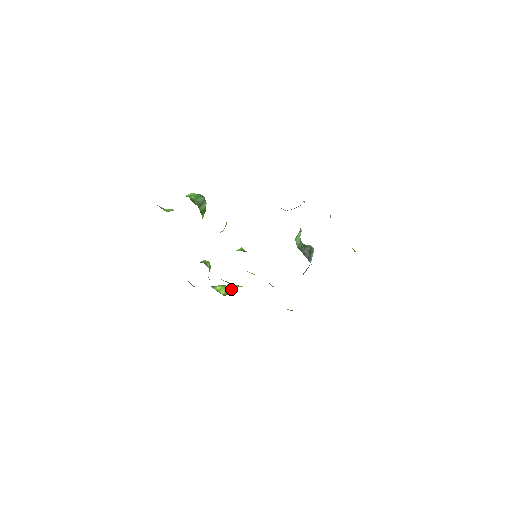
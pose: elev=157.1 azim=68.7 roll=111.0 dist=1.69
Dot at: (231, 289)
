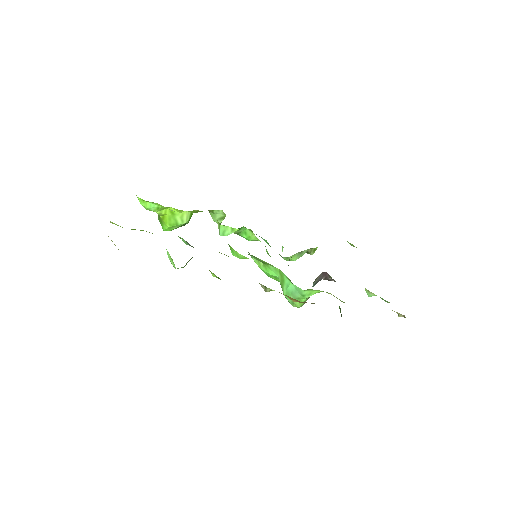
Dot at: occluded
